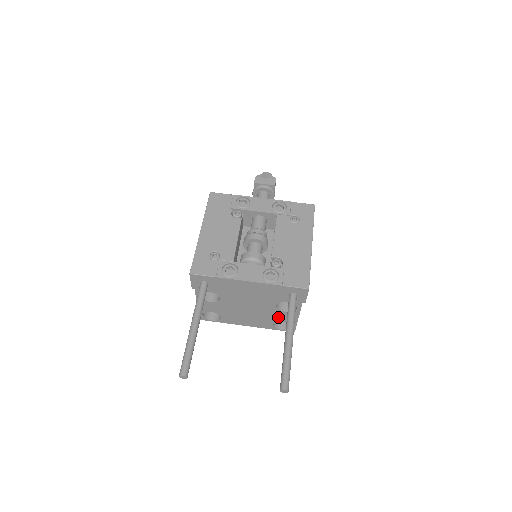
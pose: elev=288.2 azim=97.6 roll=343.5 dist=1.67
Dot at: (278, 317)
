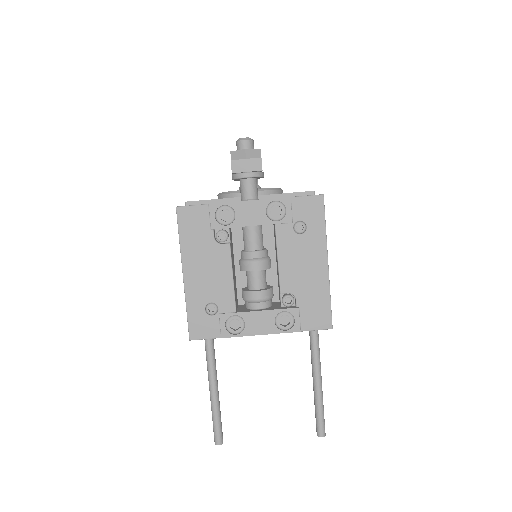
Dot at: occluded
